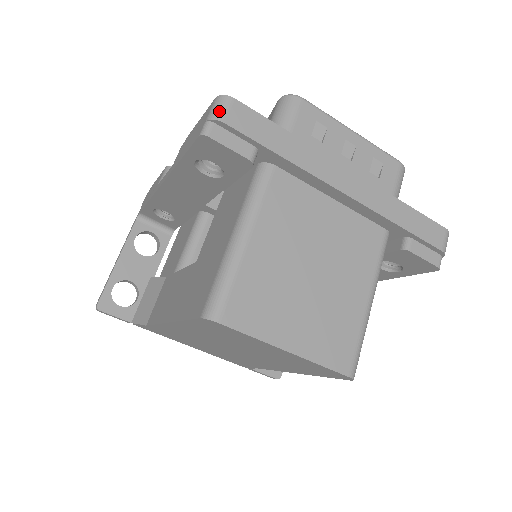
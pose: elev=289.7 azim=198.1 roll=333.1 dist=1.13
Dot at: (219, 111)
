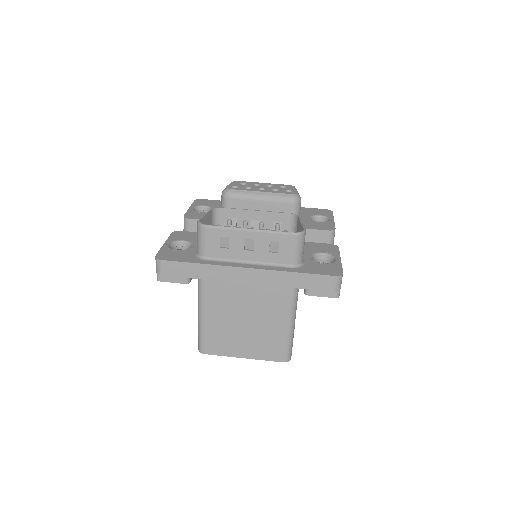
Dot at: (158, 269)
